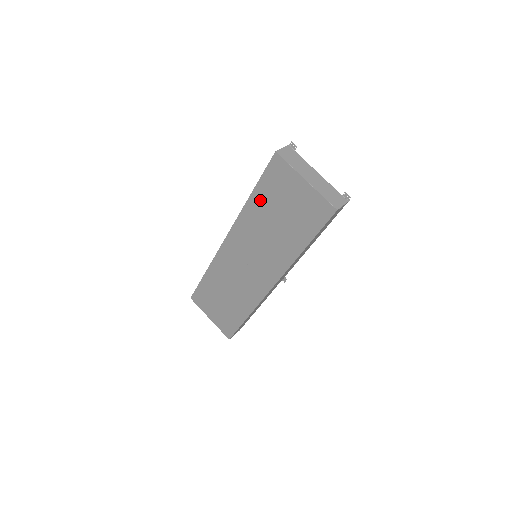
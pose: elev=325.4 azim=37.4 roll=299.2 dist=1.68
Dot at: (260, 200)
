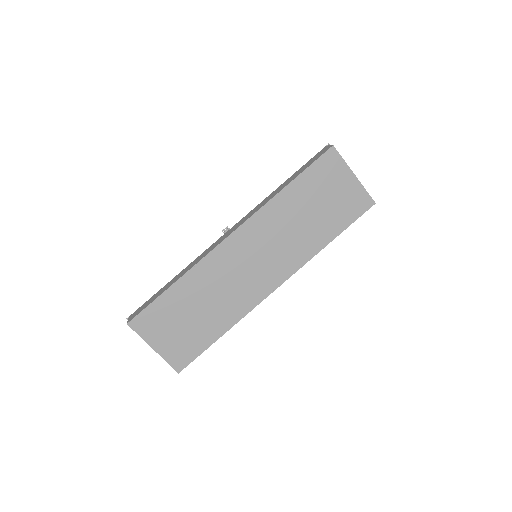
Dot at: (298, 190)
